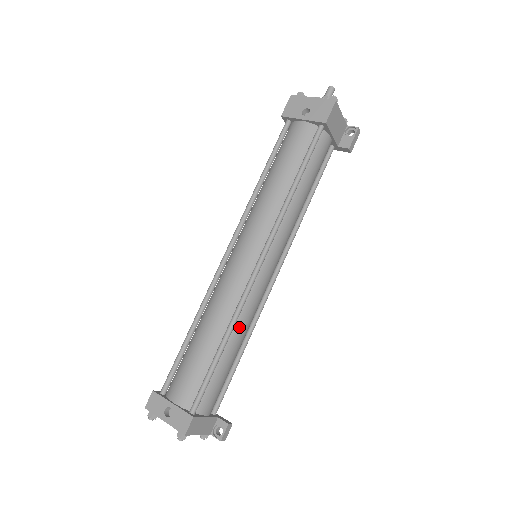
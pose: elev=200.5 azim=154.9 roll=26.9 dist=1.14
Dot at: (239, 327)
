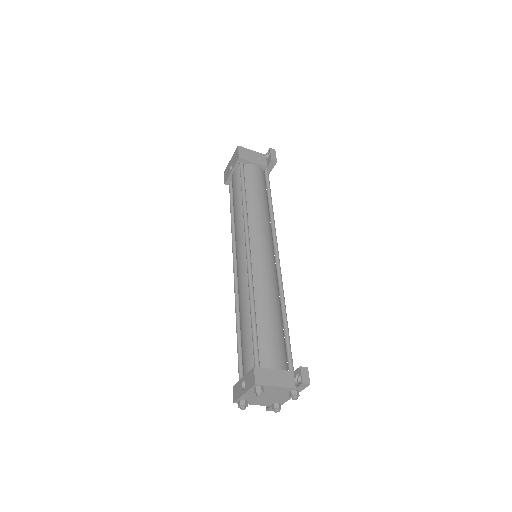
Dot at: (261, 295)
